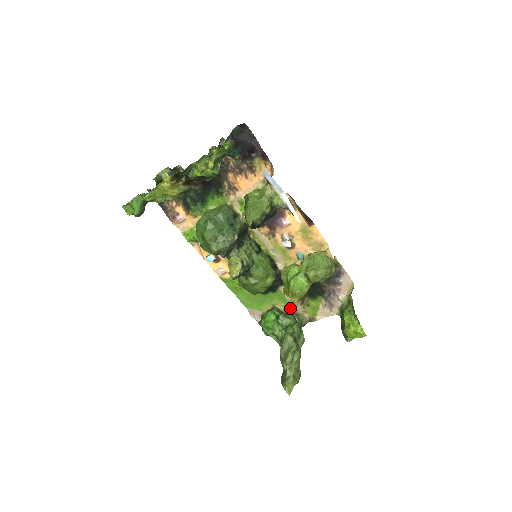
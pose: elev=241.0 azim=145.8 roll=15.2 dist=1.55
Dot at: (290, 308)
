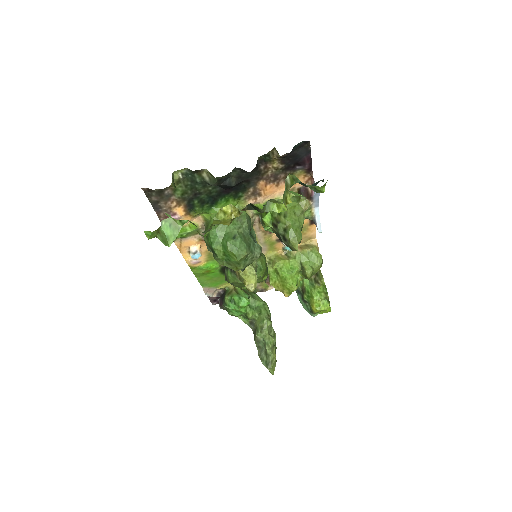
Dot at: occluded
